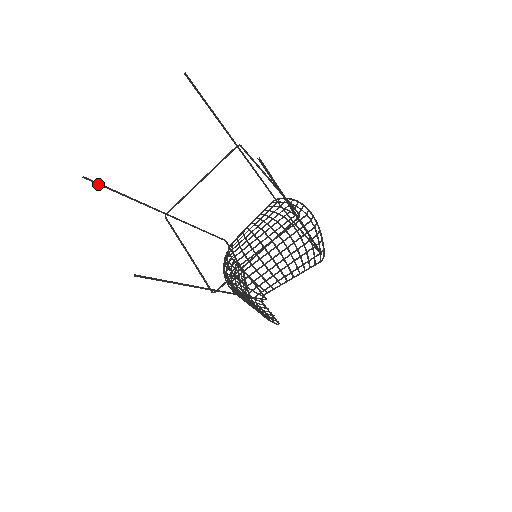
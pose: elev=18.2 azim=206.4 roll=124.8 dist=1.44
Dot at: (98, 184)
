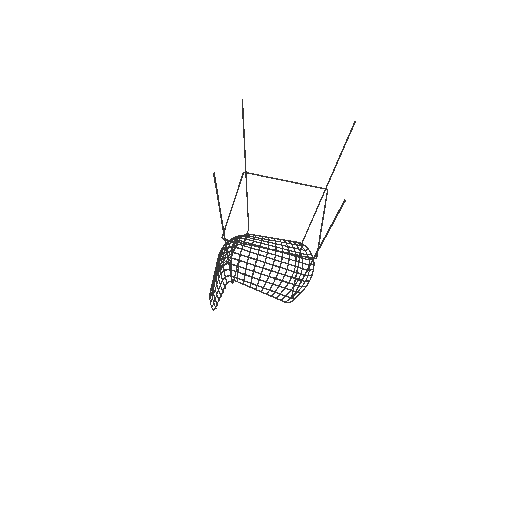
Dot at: (243, 112)
